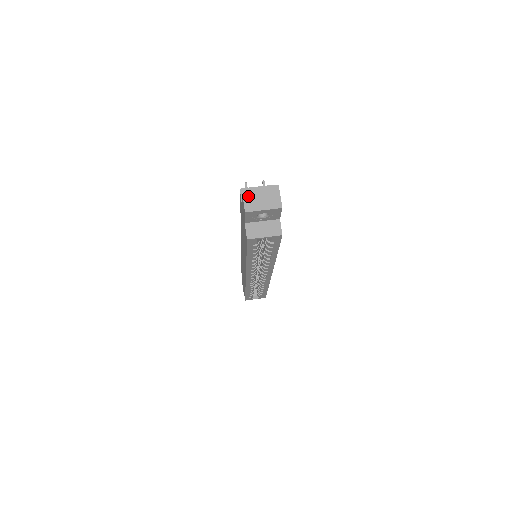
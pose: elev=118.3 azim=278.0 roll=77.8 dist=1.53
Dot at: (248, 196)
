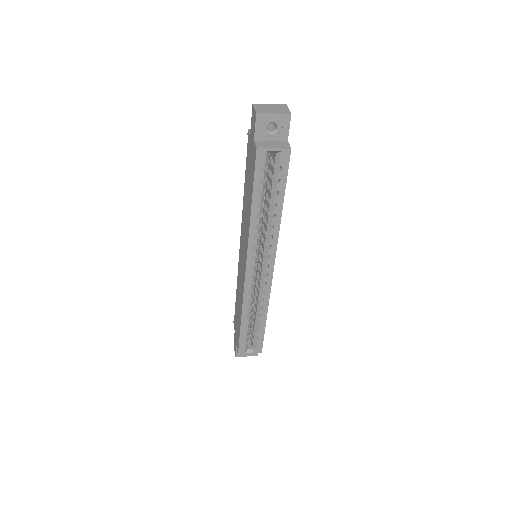
Dot at: (259, 107)
